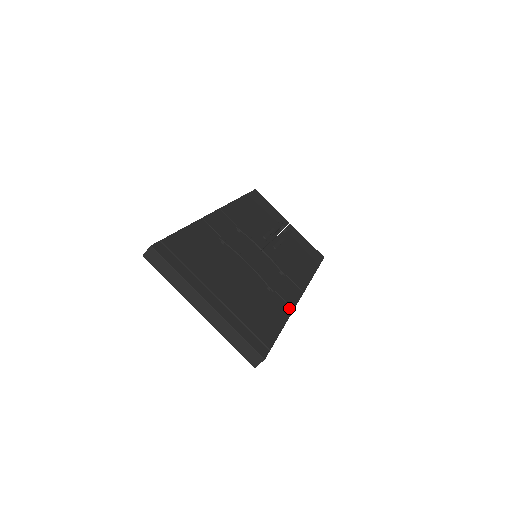
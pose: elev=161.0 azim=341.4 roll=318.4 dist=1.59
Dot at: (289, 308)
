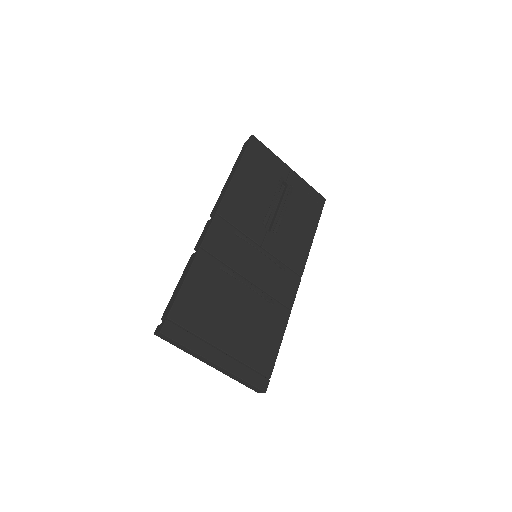
Dot at: (287, 312)
